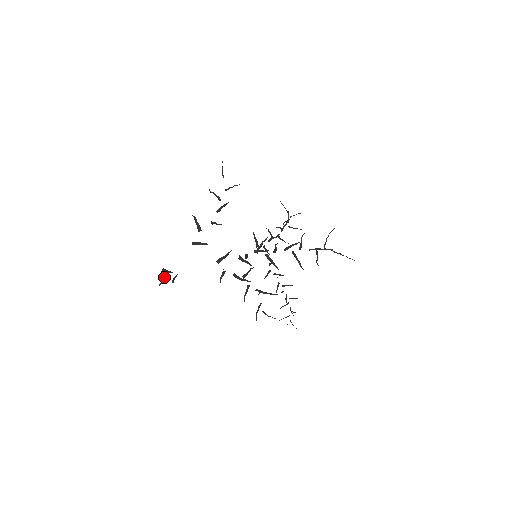
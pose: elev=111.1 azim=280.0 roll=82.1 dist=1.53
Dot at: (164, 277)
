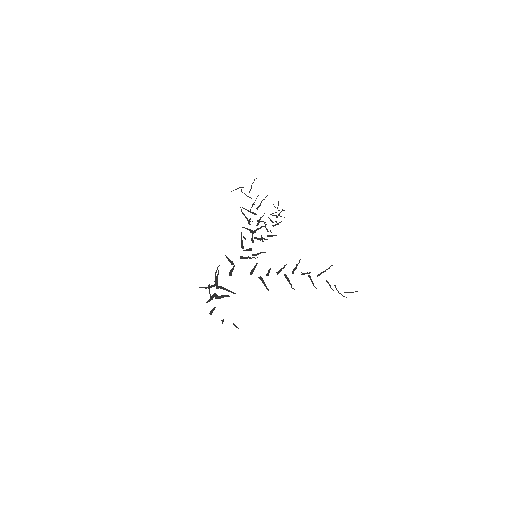
Dot at: occluded
